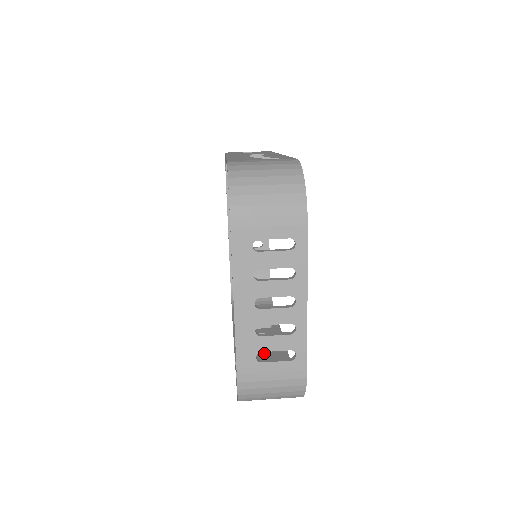
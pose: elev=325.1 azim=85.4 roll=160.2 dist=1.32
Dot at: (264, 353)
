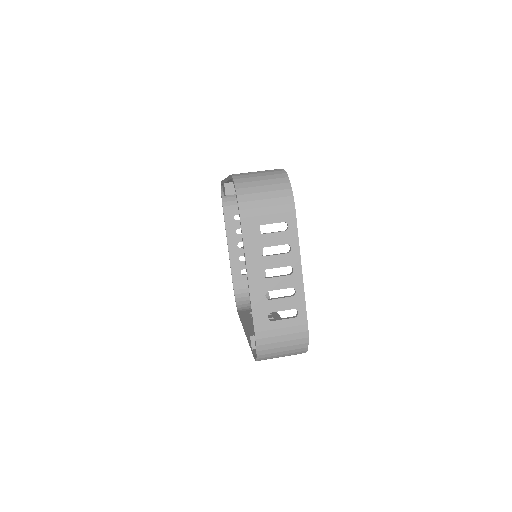
Dot at: occluded
